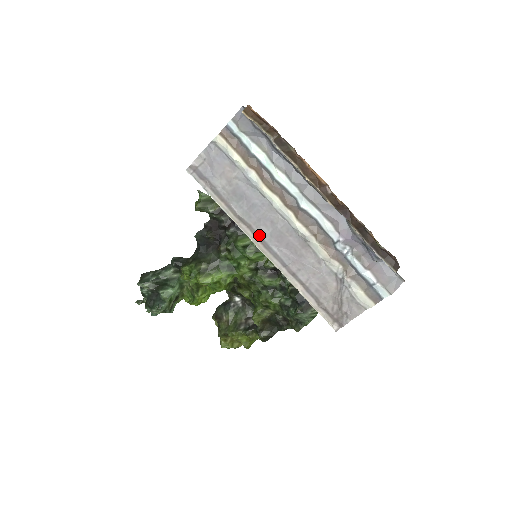
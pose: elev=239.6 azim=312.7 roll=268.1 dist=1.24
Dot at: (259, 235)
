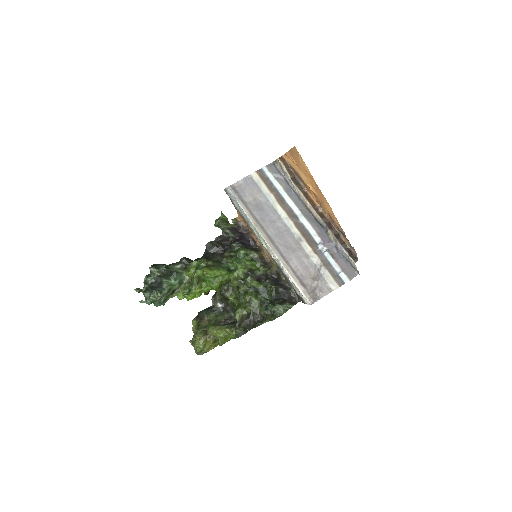
Dot at: (268, 233)
